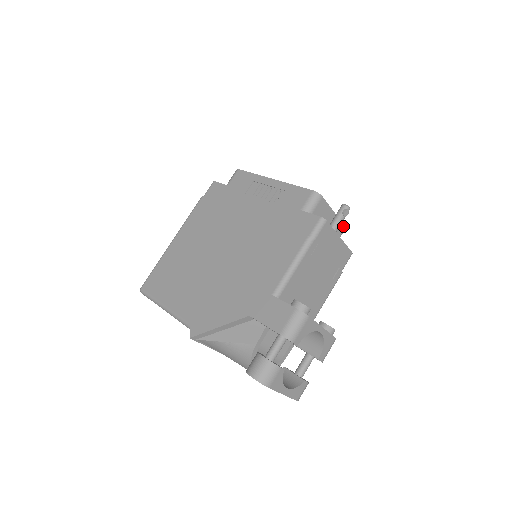
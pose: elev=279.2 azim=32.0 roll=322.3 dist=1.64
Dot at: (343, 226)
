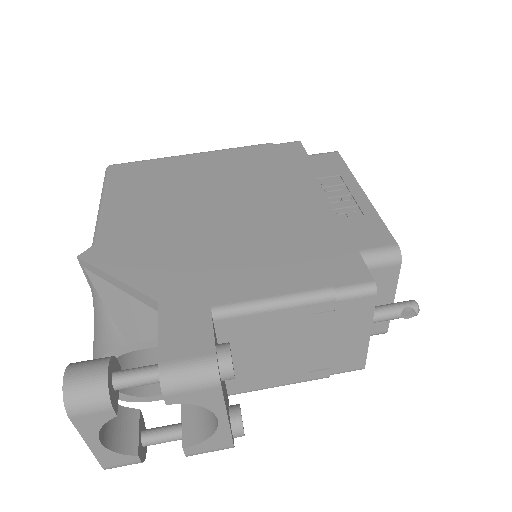
Dot at: (386, 327)
